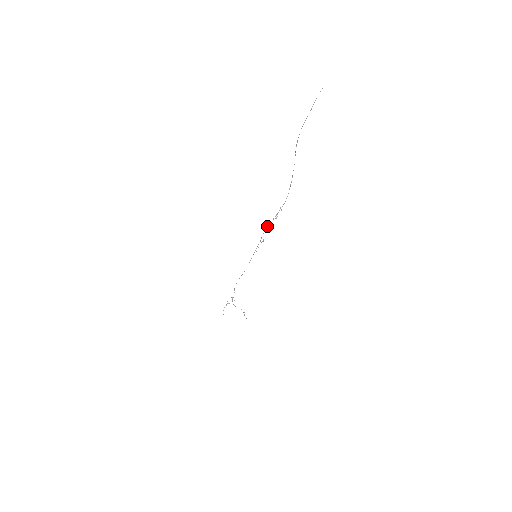
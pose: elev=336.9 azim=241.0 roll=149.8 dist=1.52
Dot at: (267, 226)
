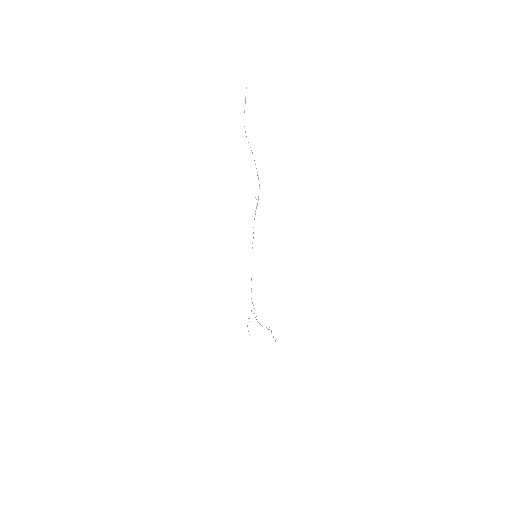
Dot at: occluded
